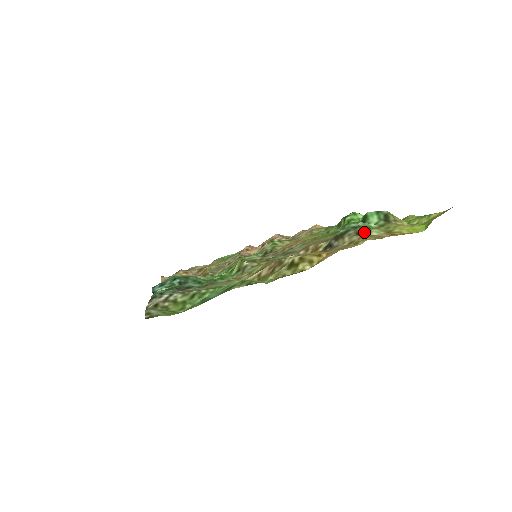
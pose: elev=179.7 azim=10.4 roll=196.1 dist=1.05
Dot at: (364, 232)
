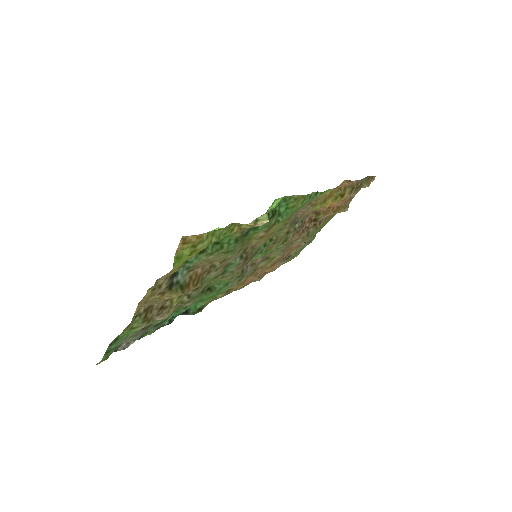
Dot at: occluded
